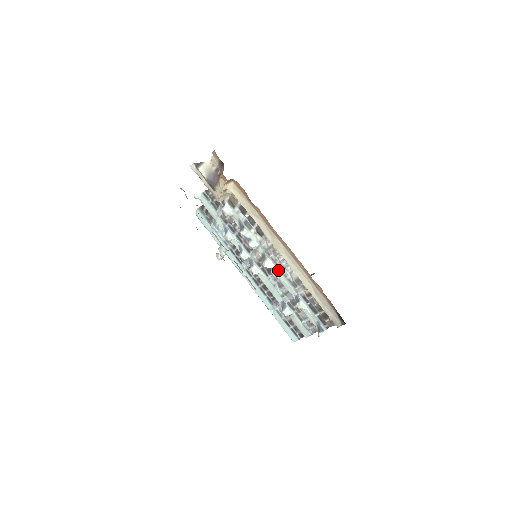
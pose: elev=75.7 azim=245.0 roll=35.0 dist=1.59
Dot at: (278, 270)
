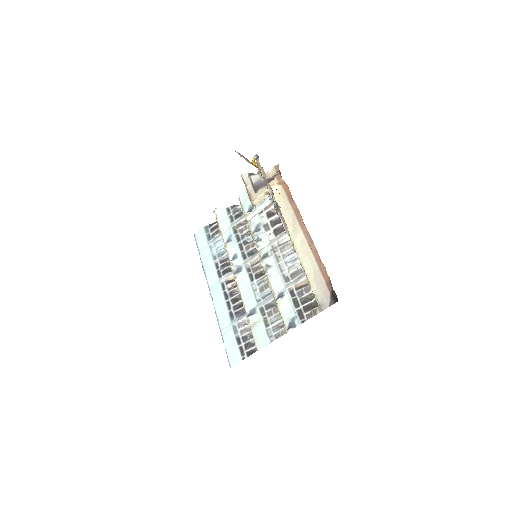
Dot at: (275, 267)
